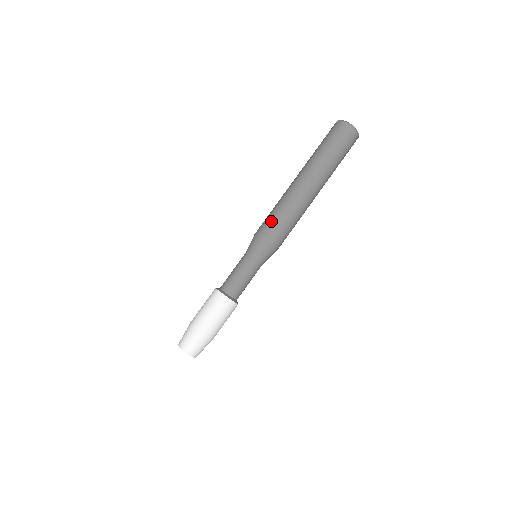
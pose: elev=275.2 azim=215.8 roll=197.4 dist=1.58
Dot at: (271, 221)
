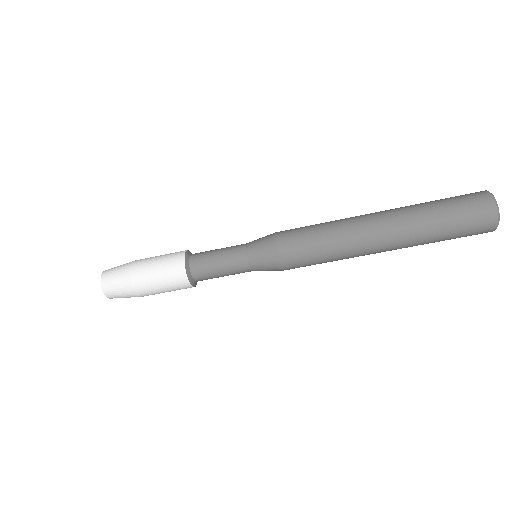
Dot at: (306, 255)
